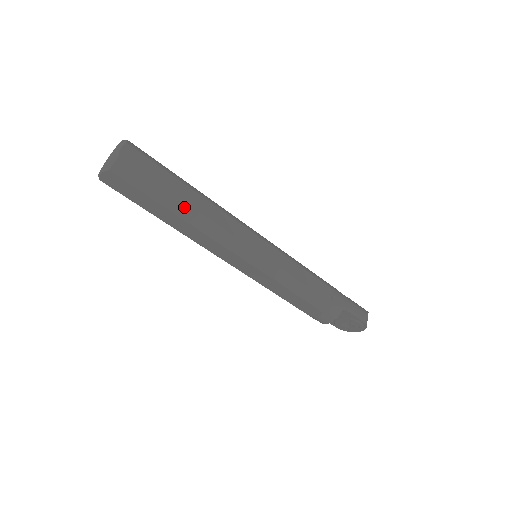
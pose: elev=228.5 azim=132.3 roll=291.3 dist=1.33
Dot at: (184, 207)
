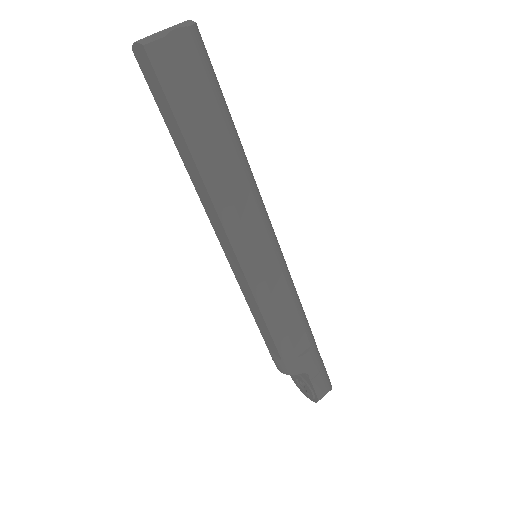
Dot at: (206, 152)
